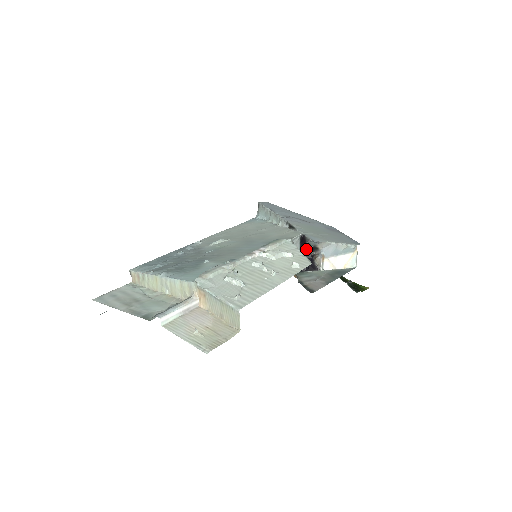
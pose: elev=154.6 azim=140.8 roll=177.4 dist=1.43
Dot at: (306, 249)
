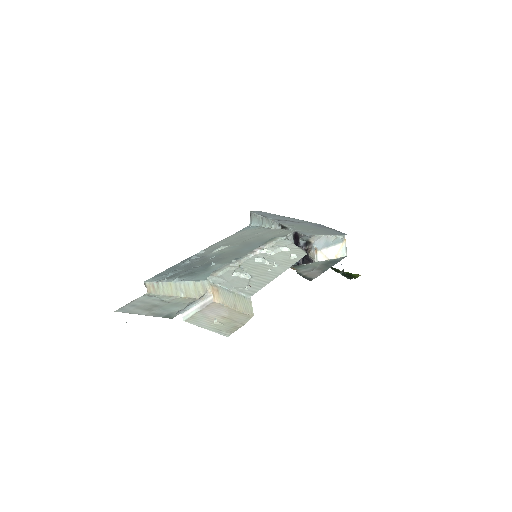
Dot at: (300, 244)
